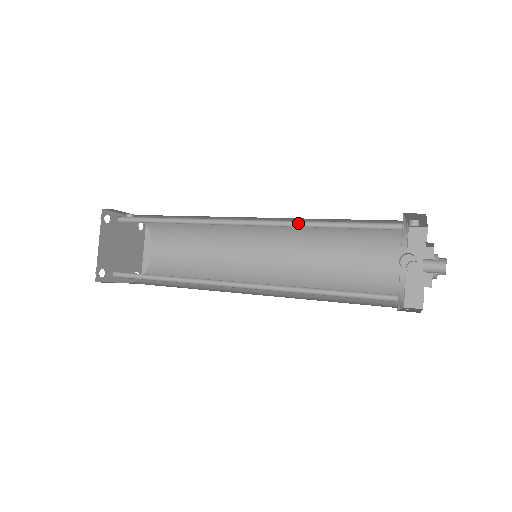
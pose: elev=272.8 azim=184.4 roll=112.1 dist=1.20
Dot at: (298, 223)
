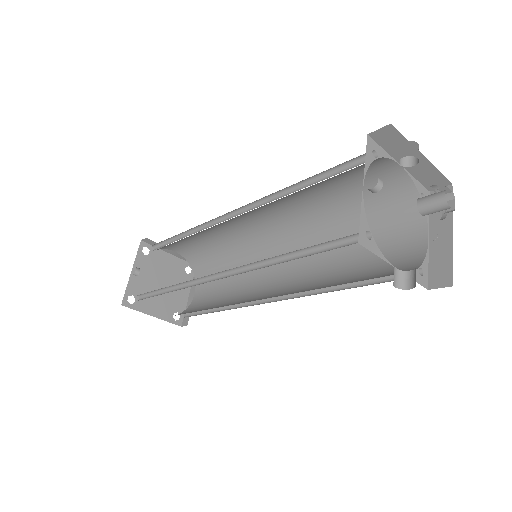
Dot at: (264, 260)
